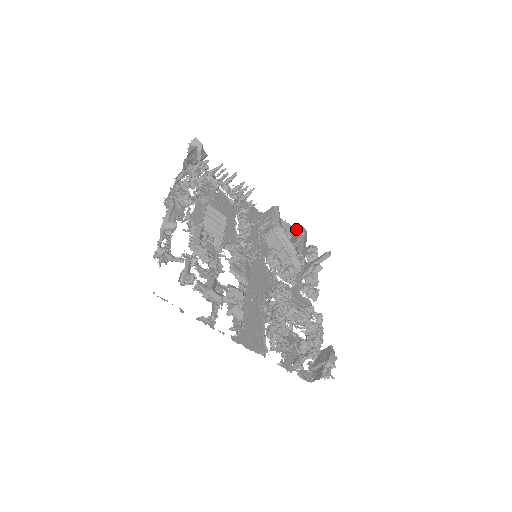
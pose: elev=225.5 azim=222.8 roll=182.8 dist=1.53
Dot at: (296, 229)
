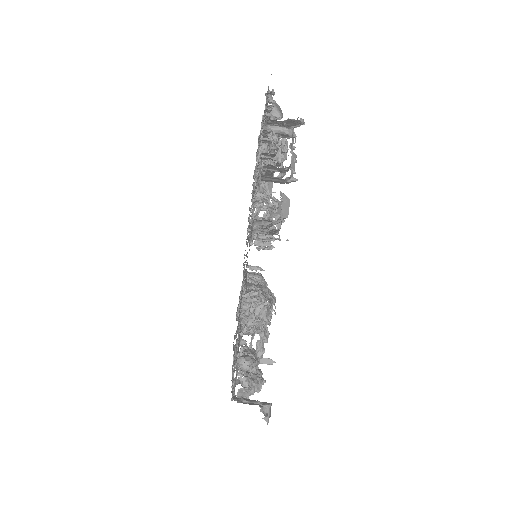
Dot at: occluded
